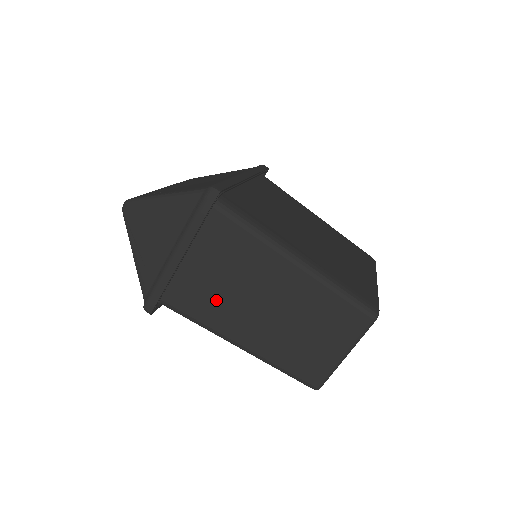
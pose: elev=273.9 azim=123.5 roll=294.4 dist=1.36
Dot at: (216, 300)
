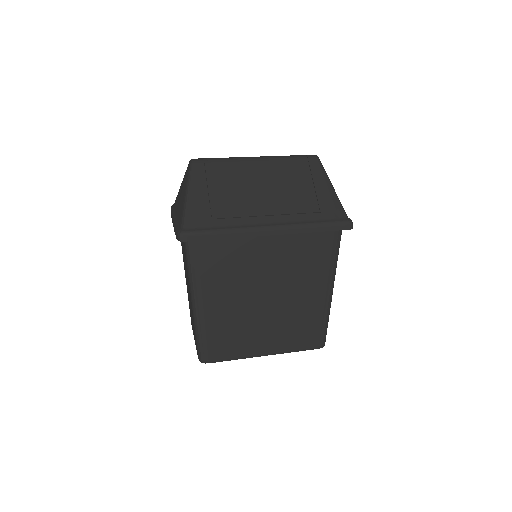
Dot at: occluded
